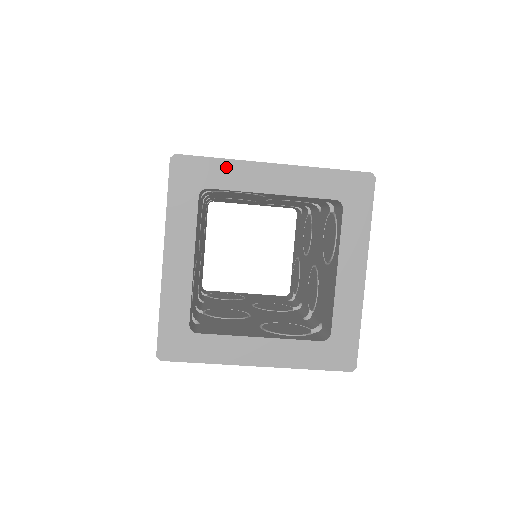
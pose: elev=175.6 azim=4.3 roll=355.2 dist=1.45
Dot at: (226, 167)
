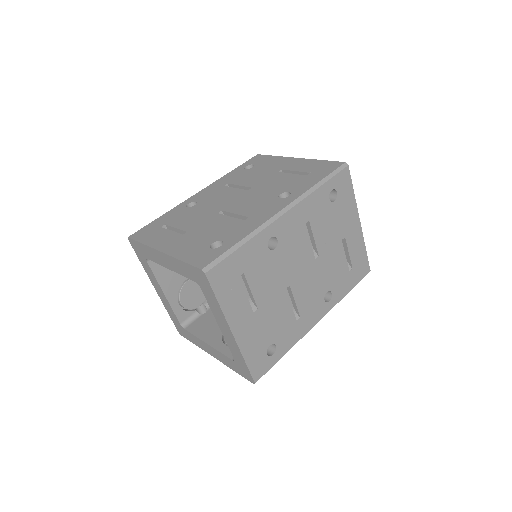
Dot at: (146, 249)
